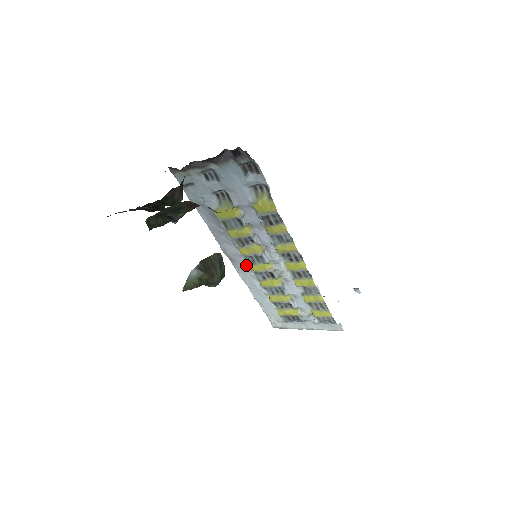
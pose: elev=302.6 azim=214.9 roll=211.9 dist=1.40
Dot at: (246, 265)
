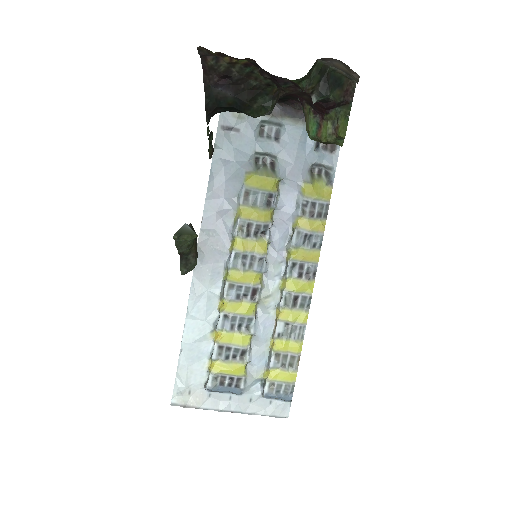
Dot at: (218, 272)
